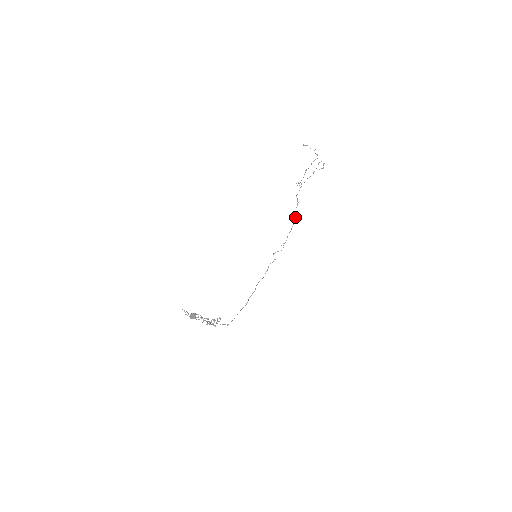
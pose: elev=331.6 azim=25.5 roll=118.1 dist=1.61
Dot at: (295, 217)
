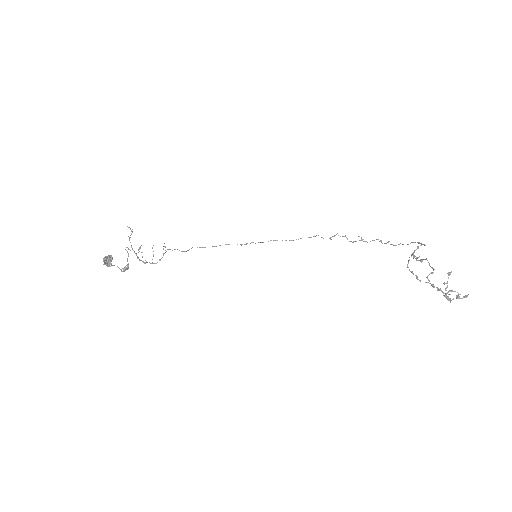
Dot at: occluded
